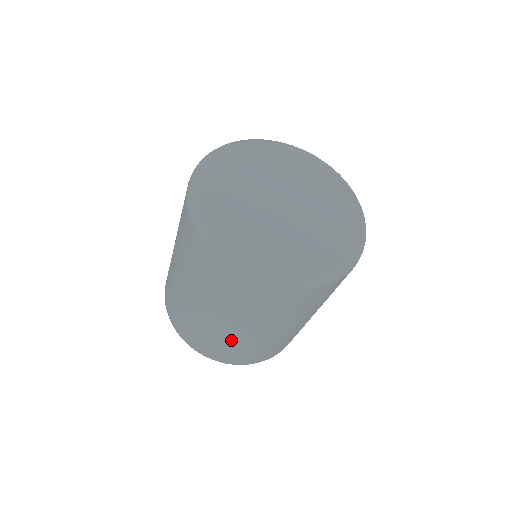
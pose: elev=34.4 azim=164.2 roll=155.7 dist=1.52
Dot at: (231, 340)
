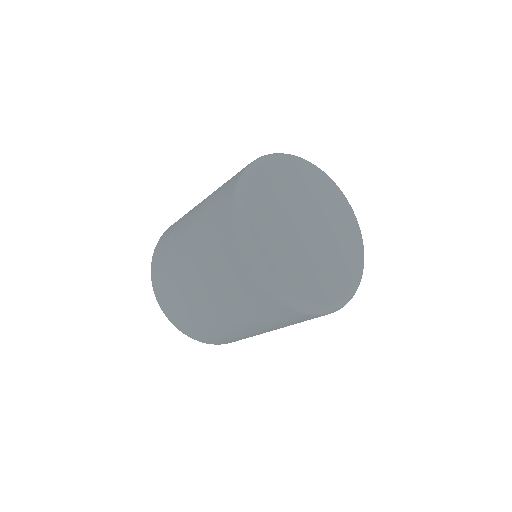
Dot at: occluded
